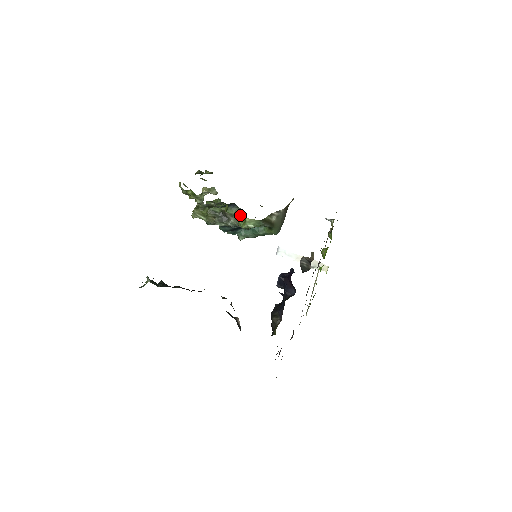
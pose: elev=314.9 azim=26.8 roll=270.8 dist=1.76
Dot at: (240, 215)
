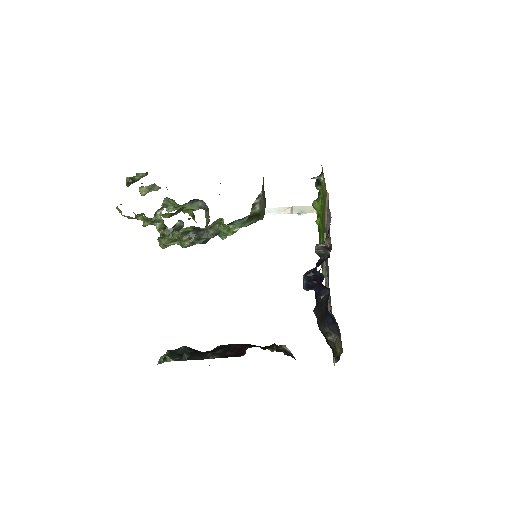
Dot at: (217, 222)
